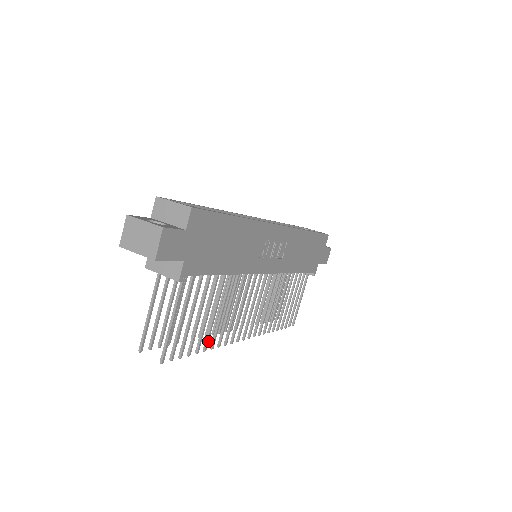
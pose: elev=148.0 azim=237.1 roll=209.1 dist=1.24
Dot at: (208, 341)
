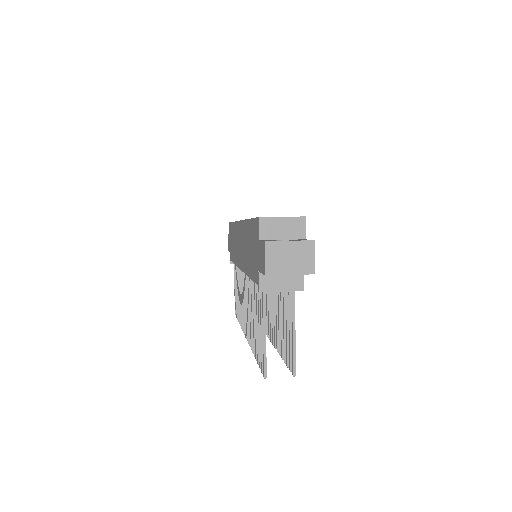
Dot at: occluded
